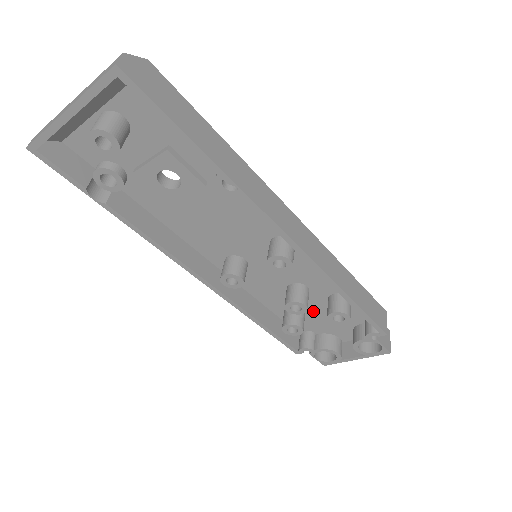
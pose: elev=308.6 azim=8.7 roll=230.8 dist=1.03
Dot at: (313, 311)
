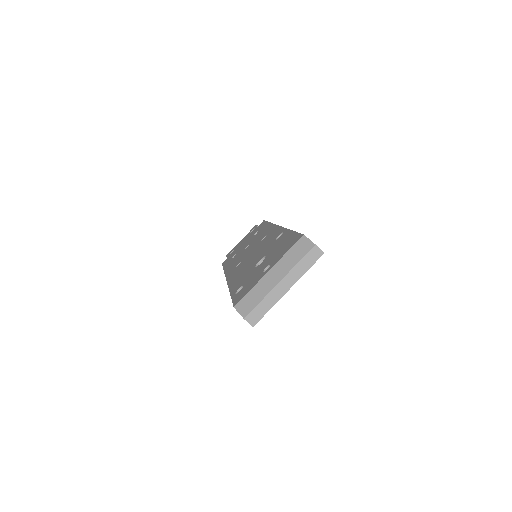
Dot at: occluded
